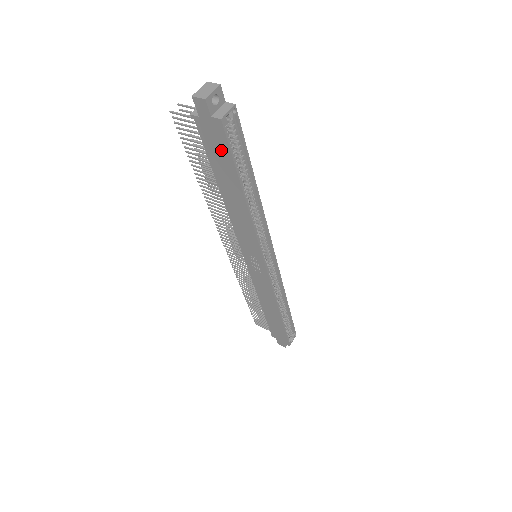
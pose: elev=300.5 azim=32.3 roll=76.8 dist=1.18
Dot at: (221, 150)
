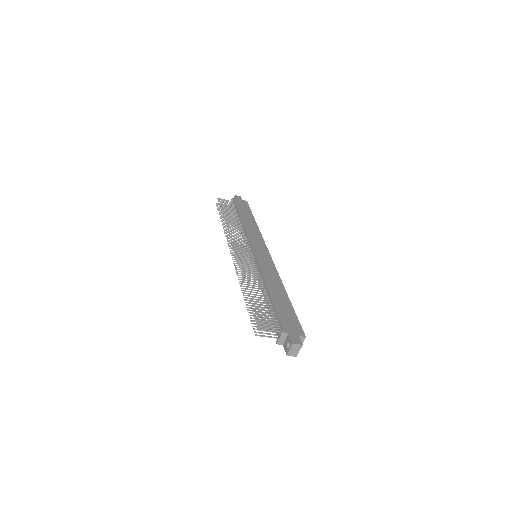
Dot at: occluded
